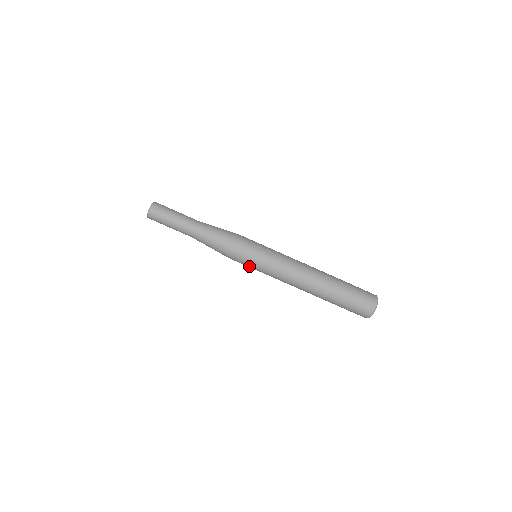
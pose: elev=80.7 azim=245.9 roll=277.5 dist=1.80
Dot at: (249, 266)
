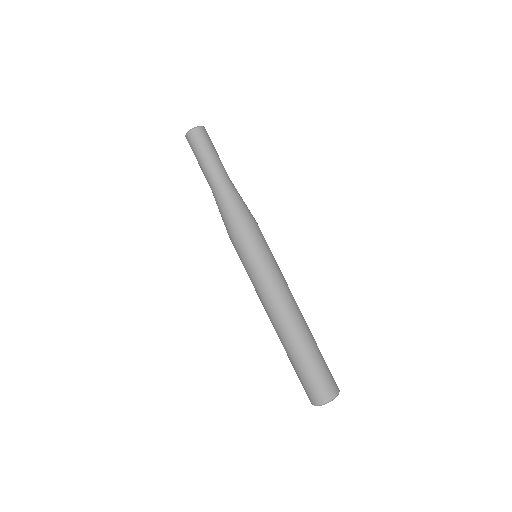
Dot at: (249, 256)
